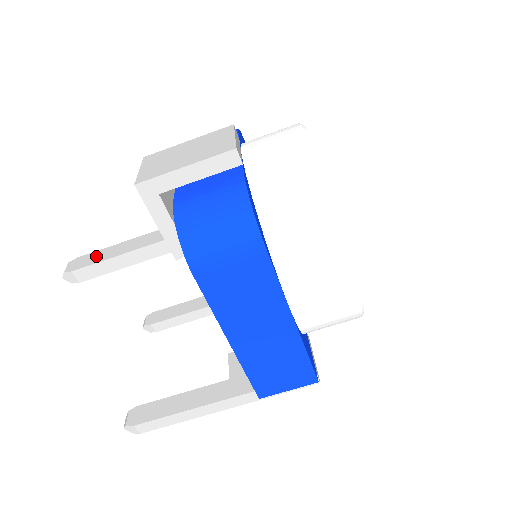
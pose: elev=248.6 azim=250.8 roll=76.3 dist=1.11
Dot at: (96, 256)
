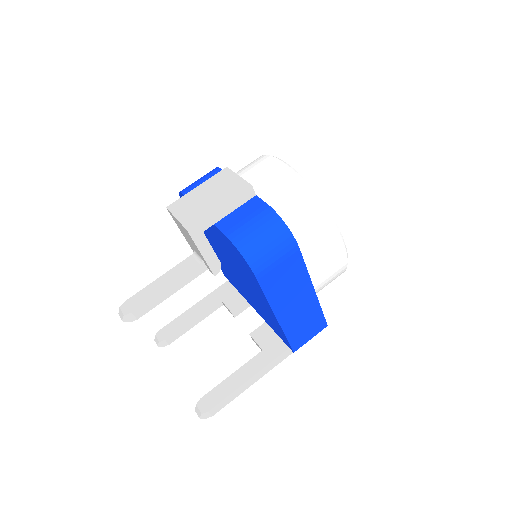
Dot at: (144, 294)
